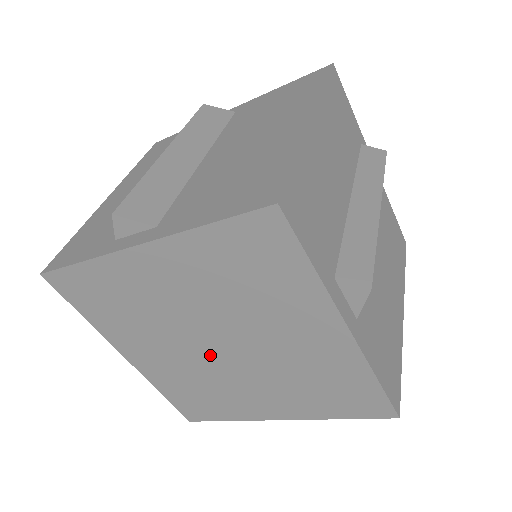
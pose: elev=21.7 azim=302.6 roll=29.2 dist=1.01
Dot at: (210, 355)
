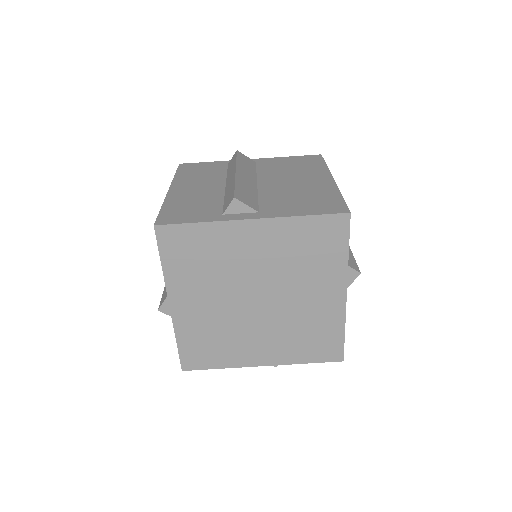
Dot at: (245, 307)
